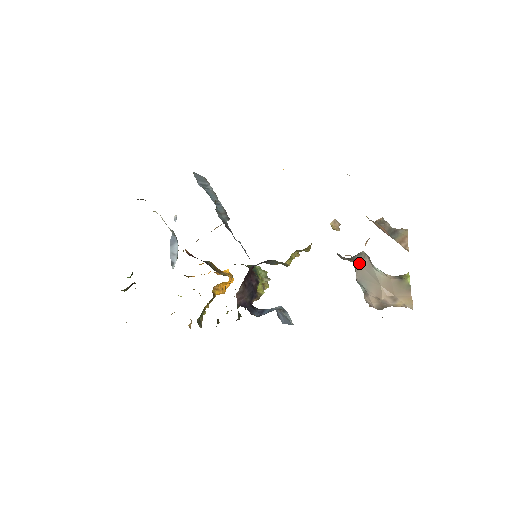
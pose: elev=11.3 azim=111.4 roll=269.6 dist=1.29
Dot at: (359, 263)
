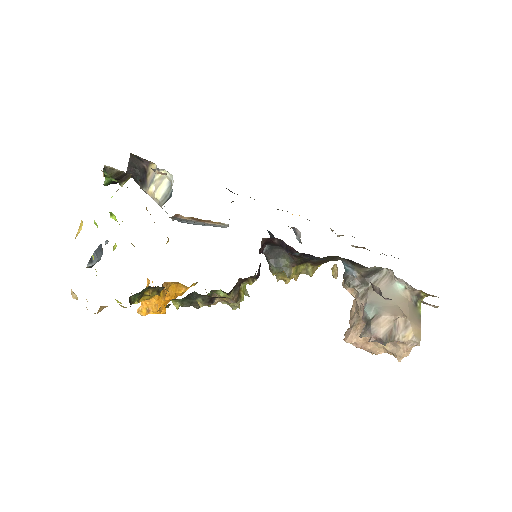
Dot at: occluded
